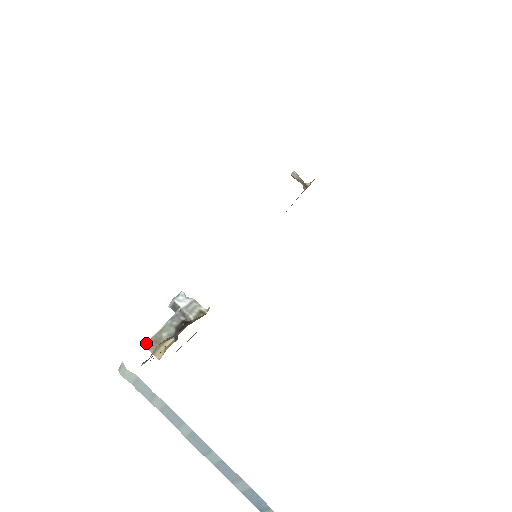
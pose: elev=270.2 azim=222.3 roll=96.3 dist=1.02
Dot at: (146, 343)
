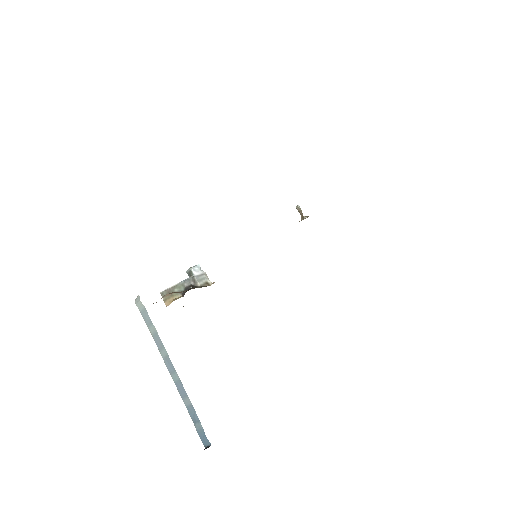
Dot at: (162, 292)
